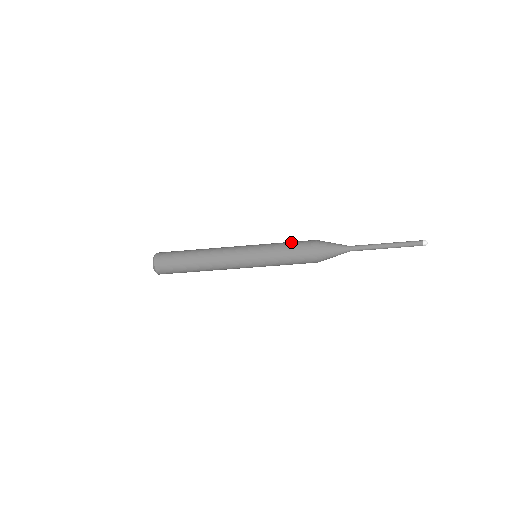
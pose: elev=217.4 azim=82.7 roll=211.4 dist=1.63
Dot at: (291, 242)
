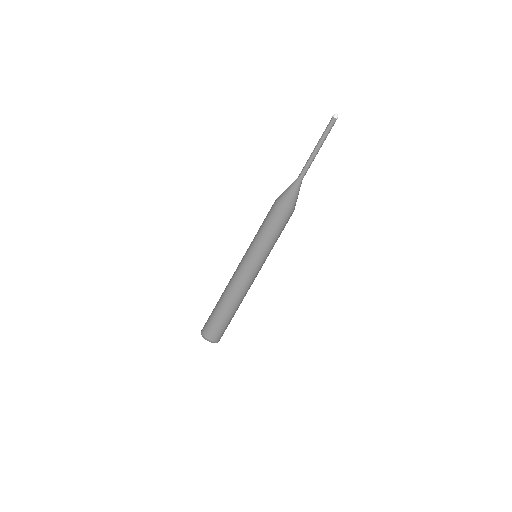
Dot at: (263, 221)
